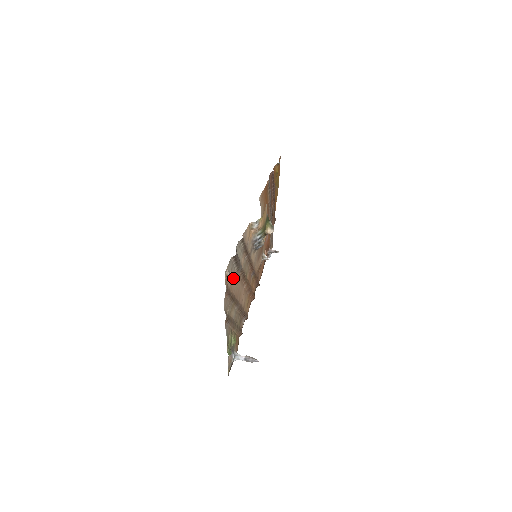
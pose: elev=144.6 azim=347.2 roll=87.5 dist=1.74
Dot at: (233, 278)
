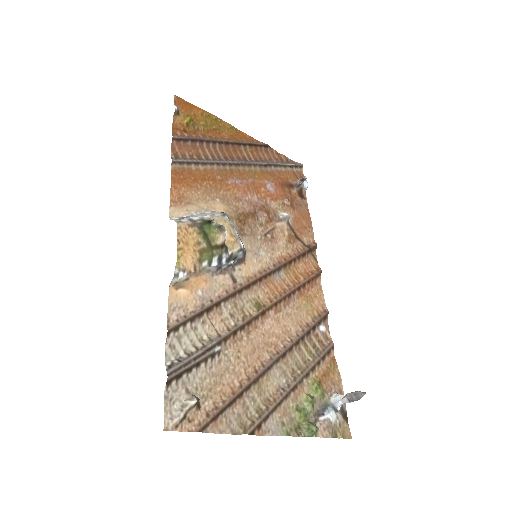
Dot at: (213, 378)
